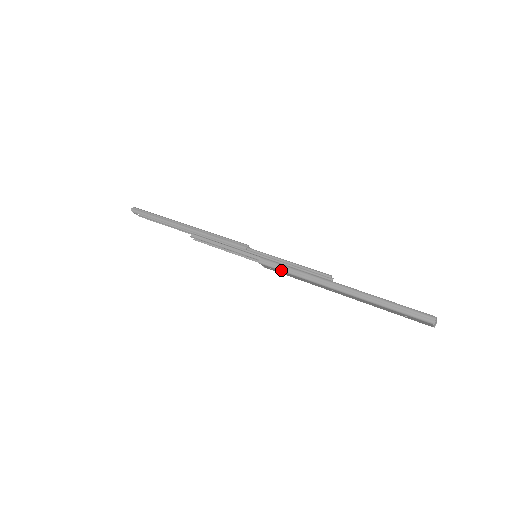
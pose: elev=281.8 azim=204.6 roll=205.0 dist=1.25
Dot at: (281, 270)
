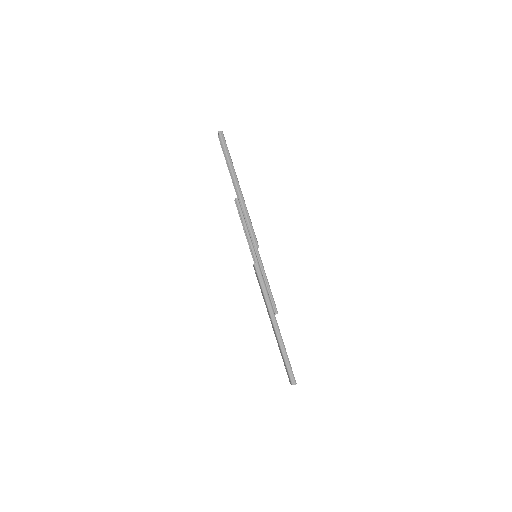
Dot at: (260, 282)
